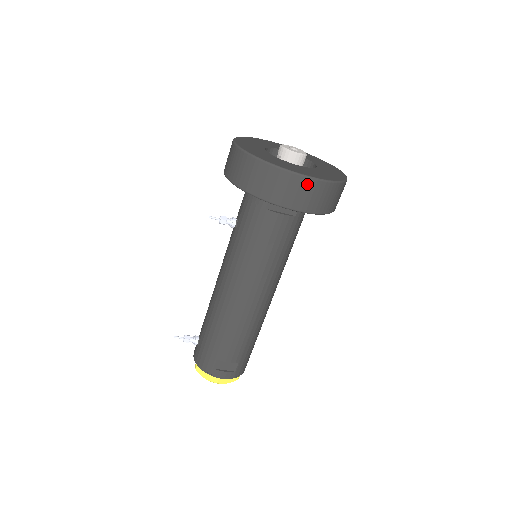
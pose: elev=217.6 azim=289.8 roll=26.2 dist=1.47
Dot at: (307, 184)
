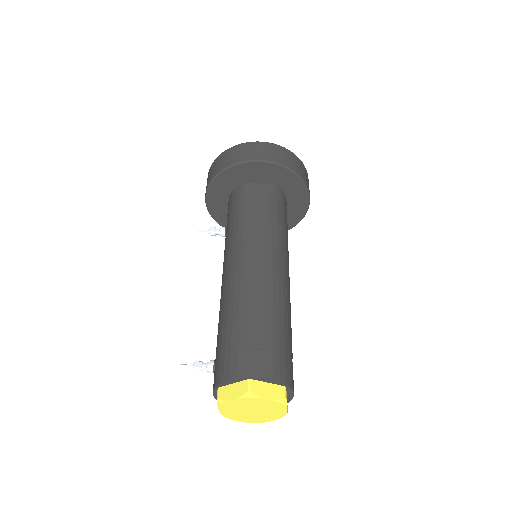
Dot at: (264, 145)
